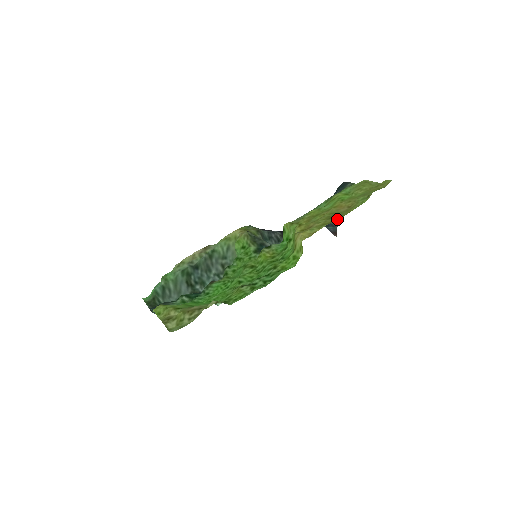
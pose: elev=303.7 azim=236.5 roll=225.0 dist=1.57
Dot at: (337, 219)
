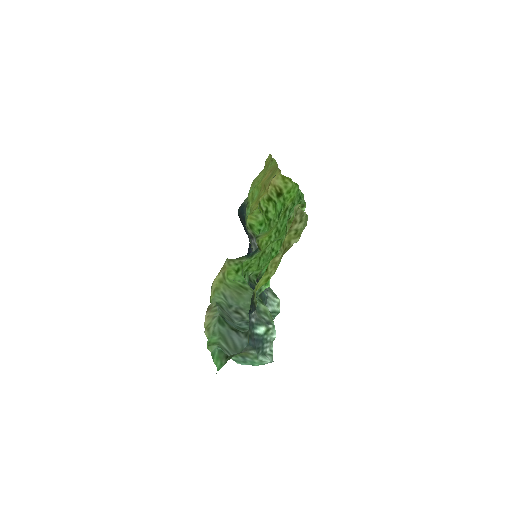
Dot at: (277, 166)
